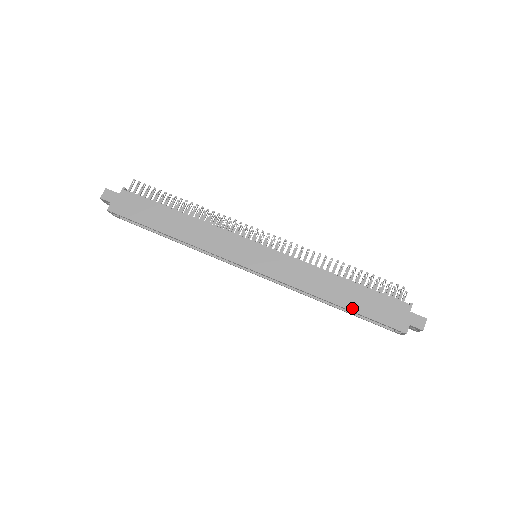
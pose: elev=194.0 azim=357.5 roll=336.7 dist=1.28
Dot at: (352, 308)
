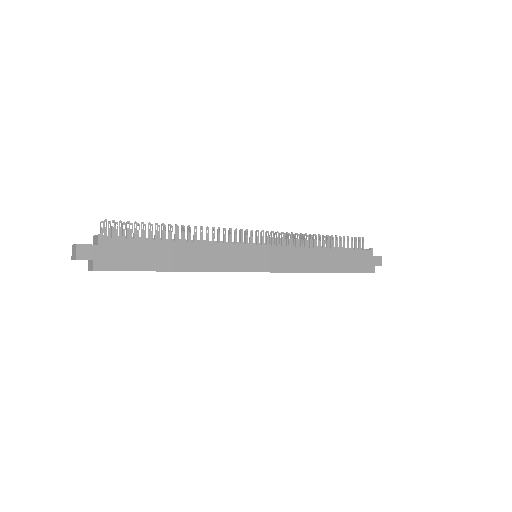
Dot at: (340, 270)
